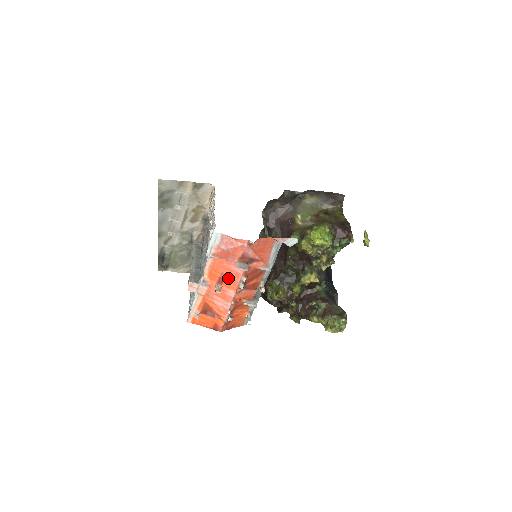
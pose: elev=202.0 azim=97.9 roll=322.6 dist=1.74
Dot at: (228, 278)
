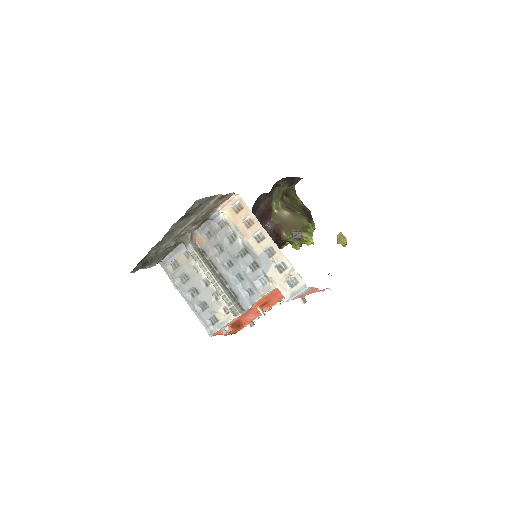
Dot at: (272, 301)
